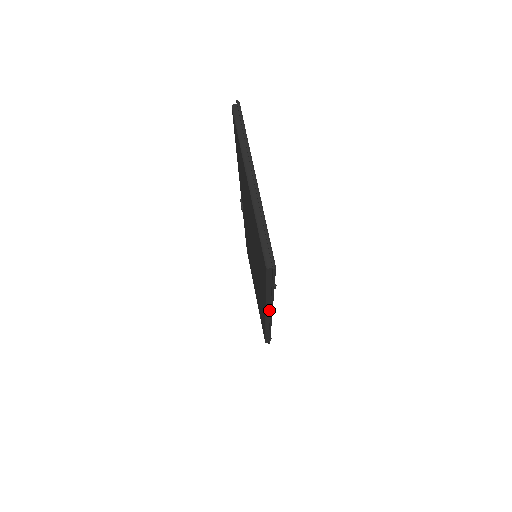
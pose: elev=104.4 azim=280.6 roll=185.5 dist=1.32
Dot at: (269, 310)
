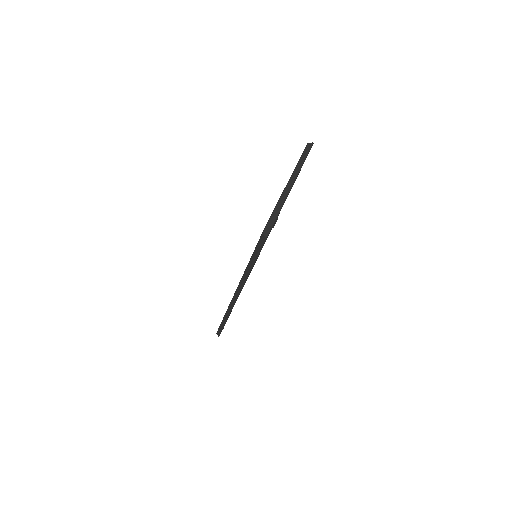
Dot at: (241, 287)
